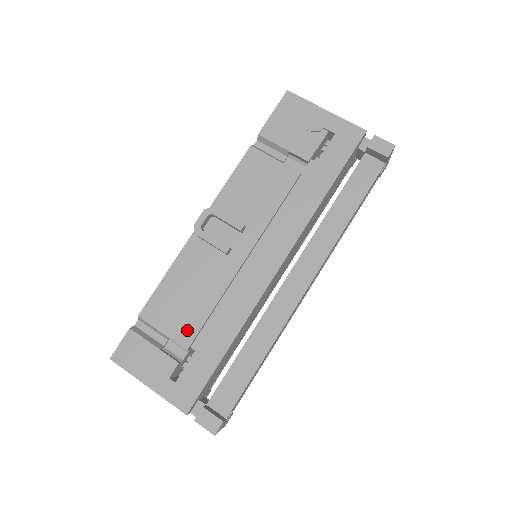
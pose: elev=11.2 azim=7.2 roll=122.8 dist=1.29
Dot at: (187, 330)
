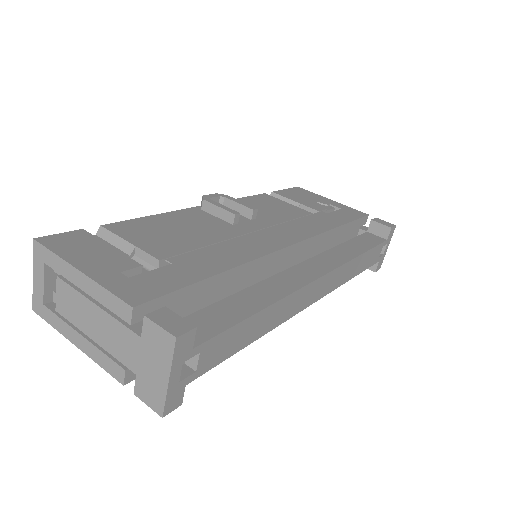
Dot at: (166, 248)
